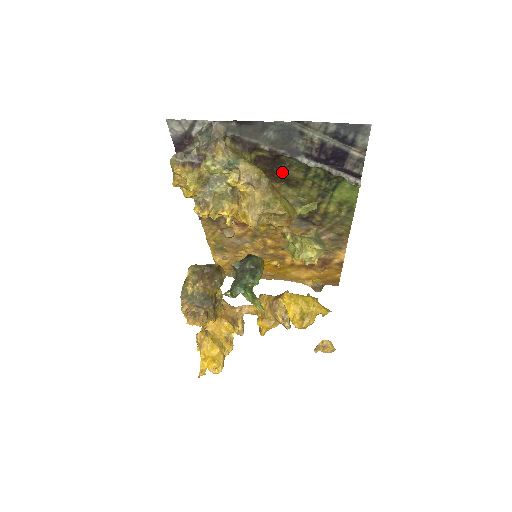
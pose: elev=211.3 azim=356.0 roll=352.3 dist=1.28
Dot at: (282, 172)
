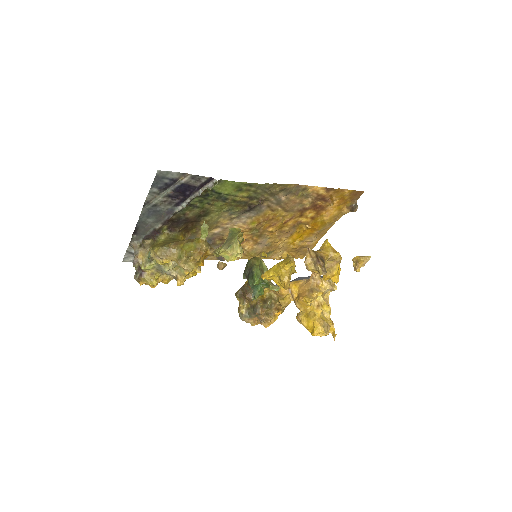
Dot at: (189, 218)
